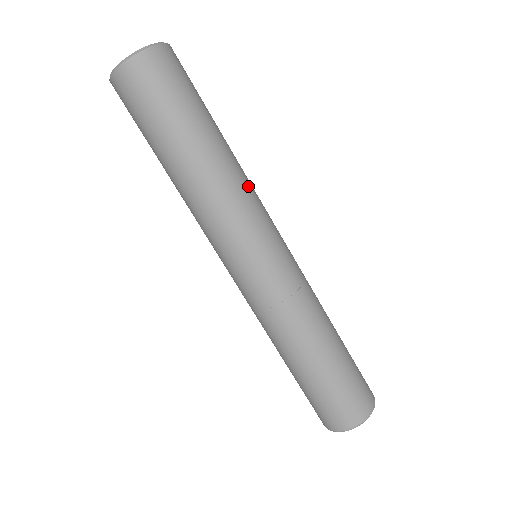
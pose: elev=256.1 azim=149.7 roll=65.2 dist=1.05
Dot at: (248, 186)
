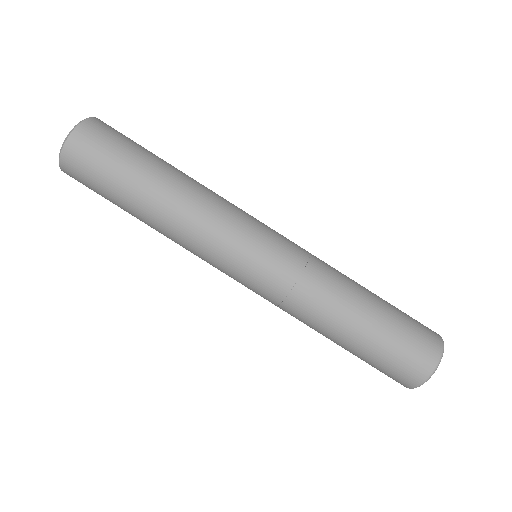
Dot at: (206, 208)
